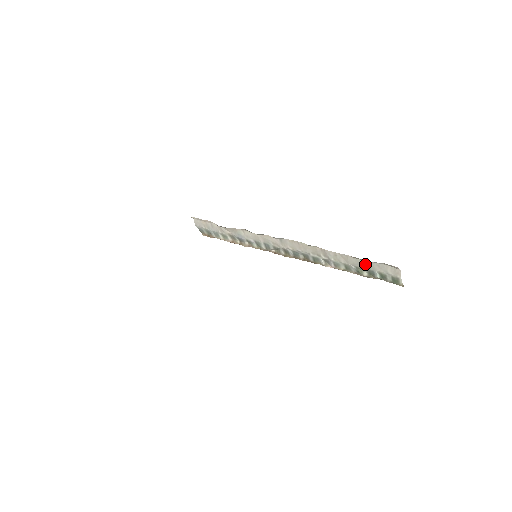
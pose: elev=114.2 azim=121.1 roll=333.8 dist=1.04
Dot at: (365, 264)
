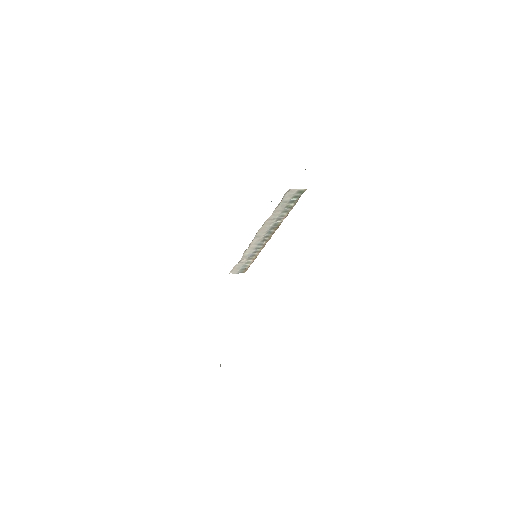
Dot at: (283, 203)
